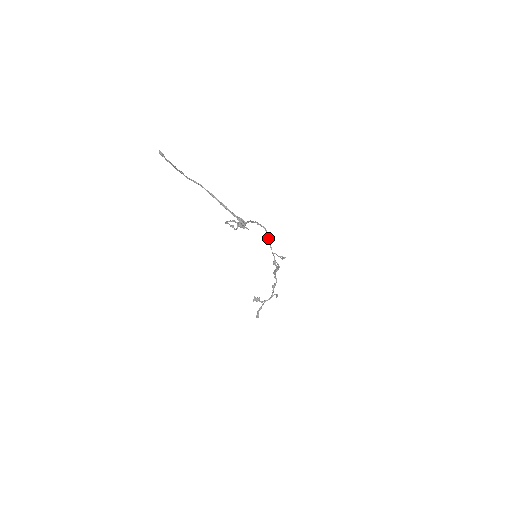
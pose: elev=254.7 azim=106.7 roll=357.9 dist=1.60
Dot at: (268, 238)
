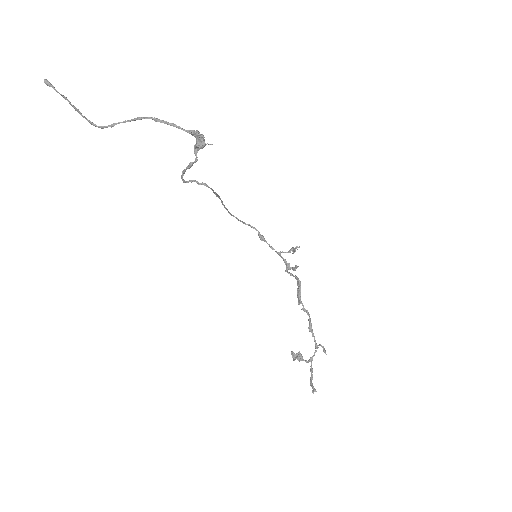
Dot at: (261, 236)
